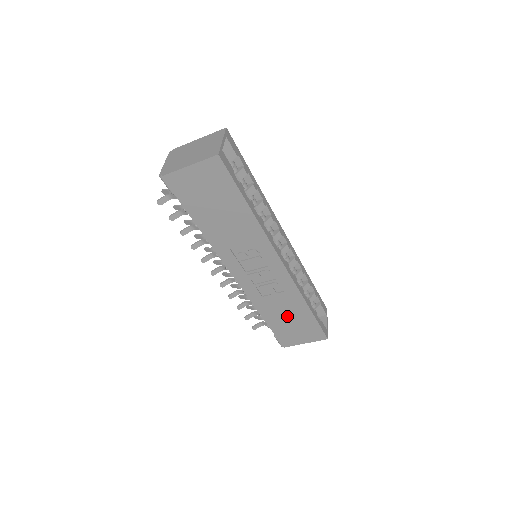
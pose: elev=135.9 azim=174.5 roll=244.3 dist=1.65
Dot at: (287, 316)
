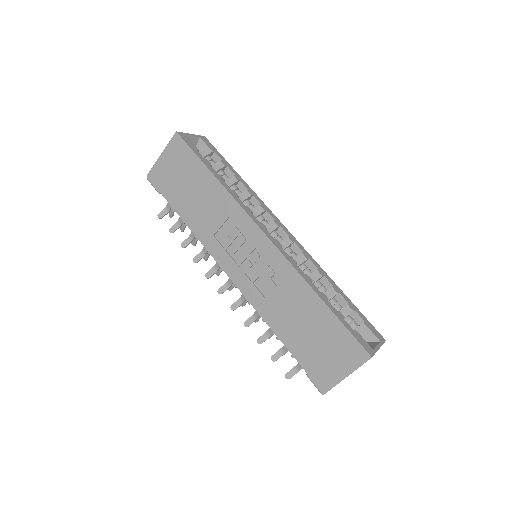
Dot at: (303, 325)
